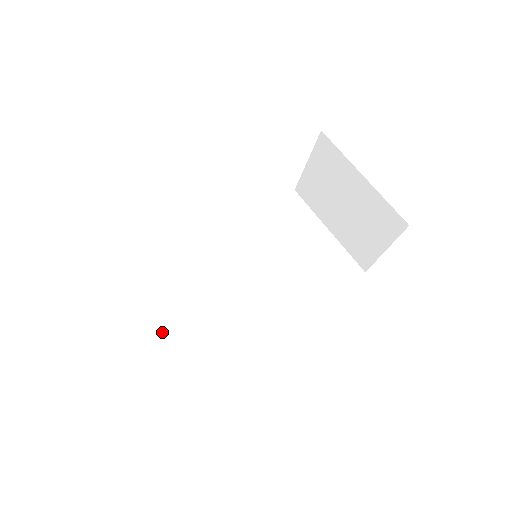
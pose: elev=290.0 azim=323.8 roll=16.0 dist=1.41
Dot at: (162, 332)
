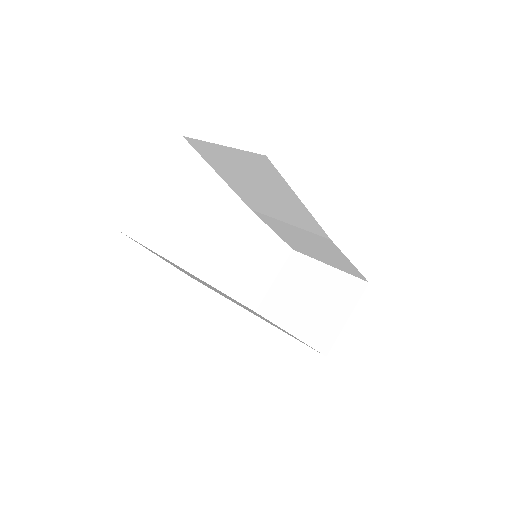
Dot at: occluded
